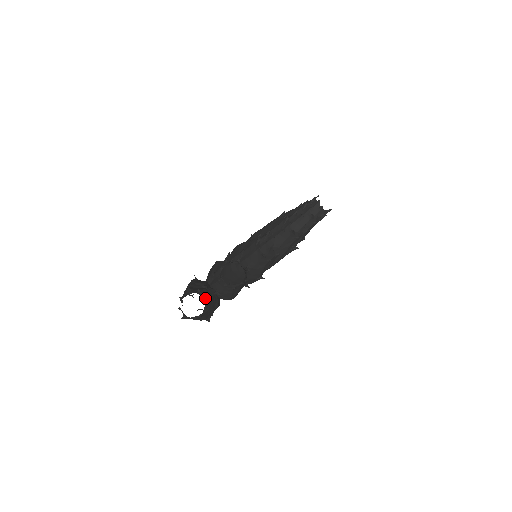
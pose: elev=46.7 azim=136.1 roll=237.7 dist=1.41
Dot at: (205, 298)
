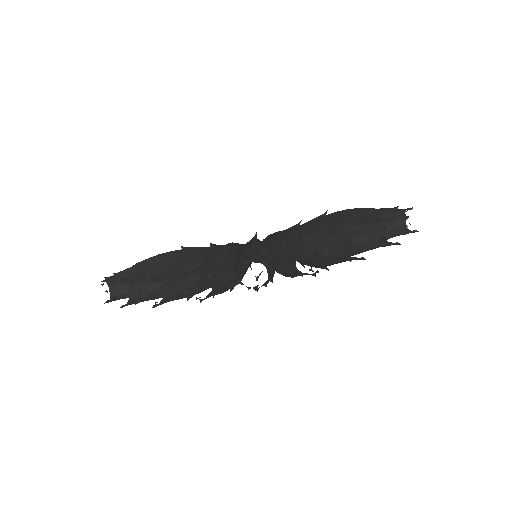
Dot at: (115, 291)
